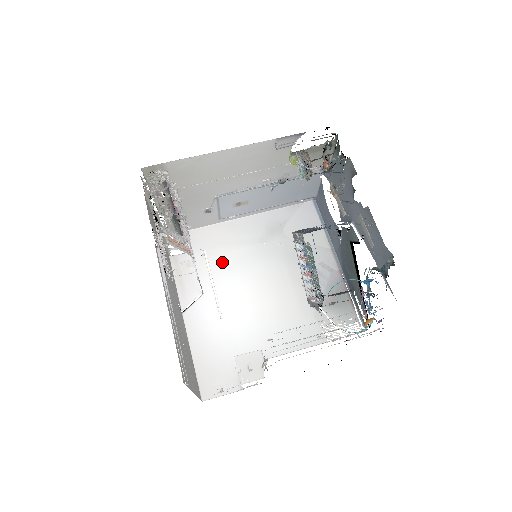
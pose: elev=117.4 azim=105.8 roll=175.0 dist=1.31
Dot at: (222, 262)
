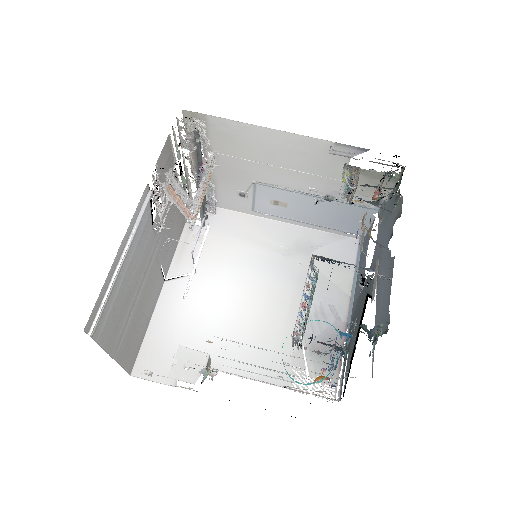
Dot at: (232, 253)
